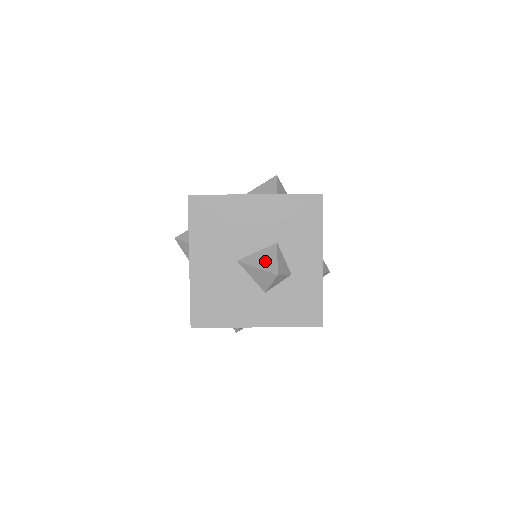
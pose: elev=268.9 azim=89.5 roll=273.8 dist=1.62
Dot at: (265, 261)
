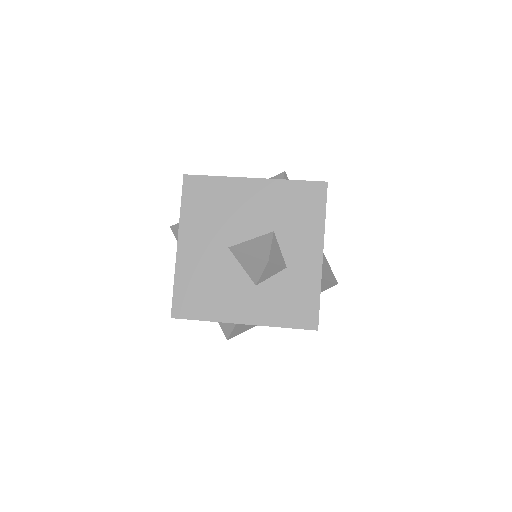
Dot at: (257, 248)
